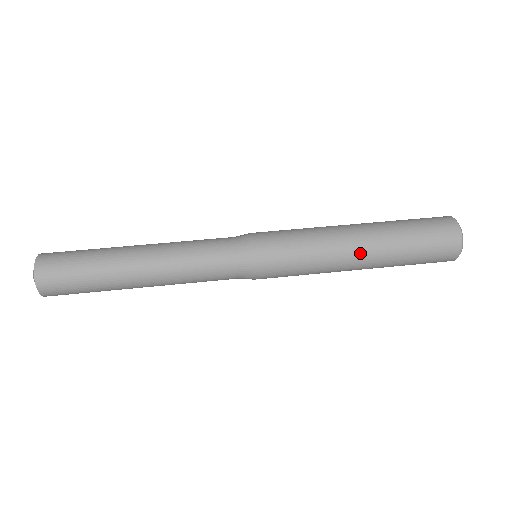
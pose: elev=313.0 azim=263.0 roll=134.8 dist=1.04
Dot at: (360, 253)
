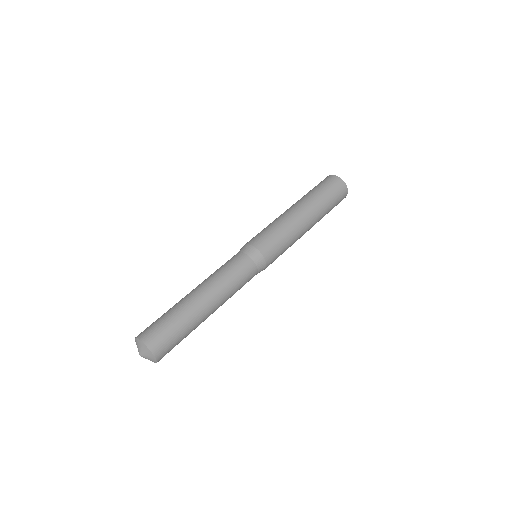
Dot at: (310, 225)
